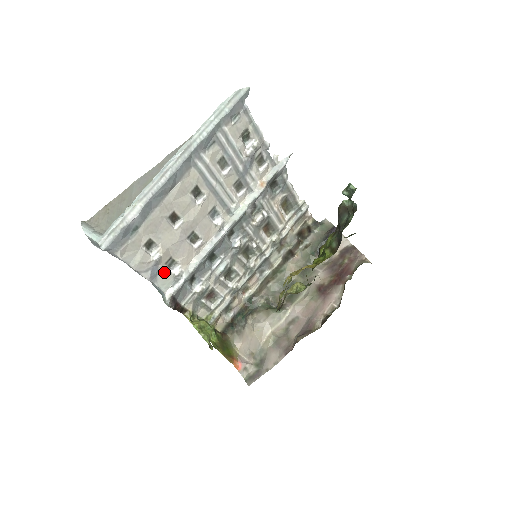
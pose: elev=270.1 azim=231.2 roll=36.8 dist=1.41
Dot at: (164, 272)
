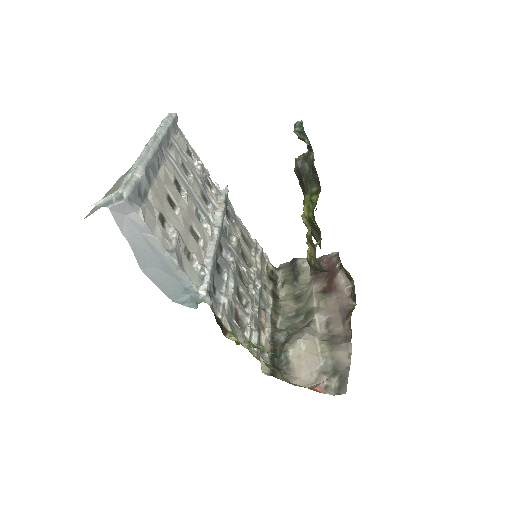
Dot at: (187, 263)
